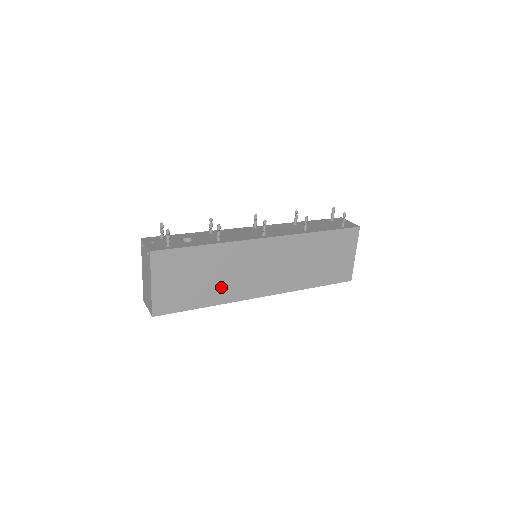
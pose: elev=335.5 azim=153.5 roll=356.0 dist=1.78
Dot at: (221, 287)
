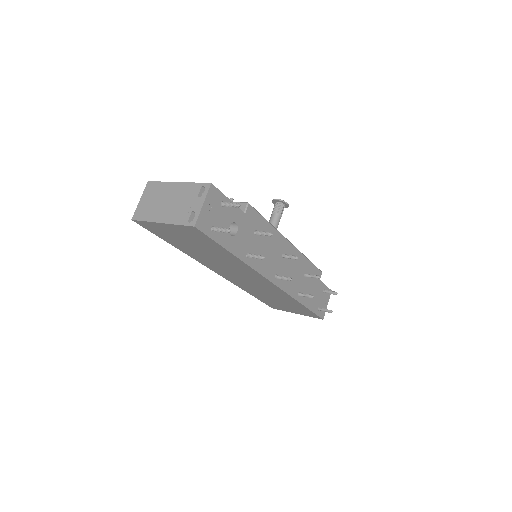
Dot at: (203, 257)
